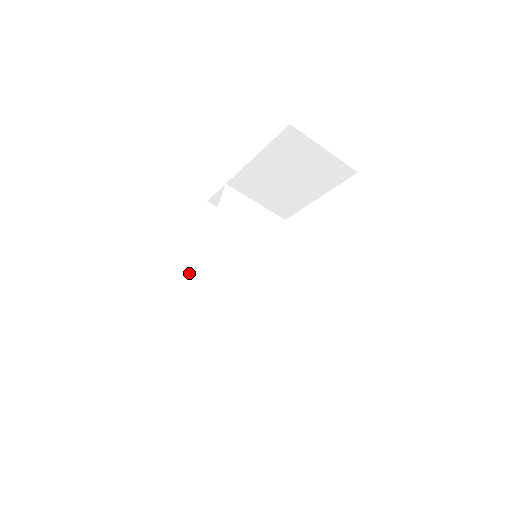
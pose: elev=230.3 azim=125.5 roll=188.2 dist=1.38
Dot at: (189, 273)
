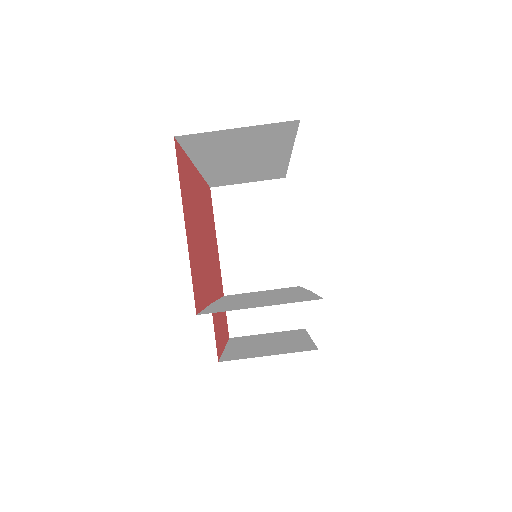
Dot at: (231, 355)
